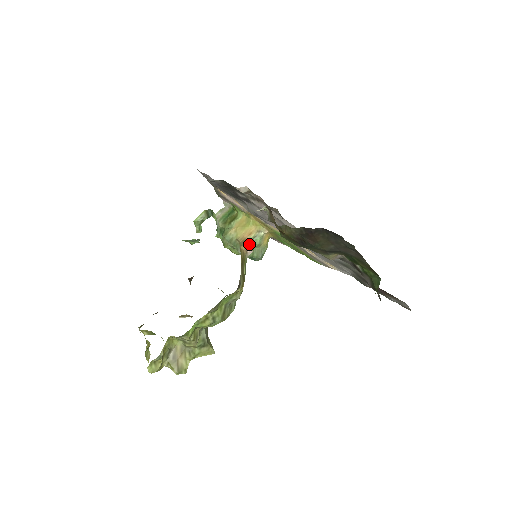
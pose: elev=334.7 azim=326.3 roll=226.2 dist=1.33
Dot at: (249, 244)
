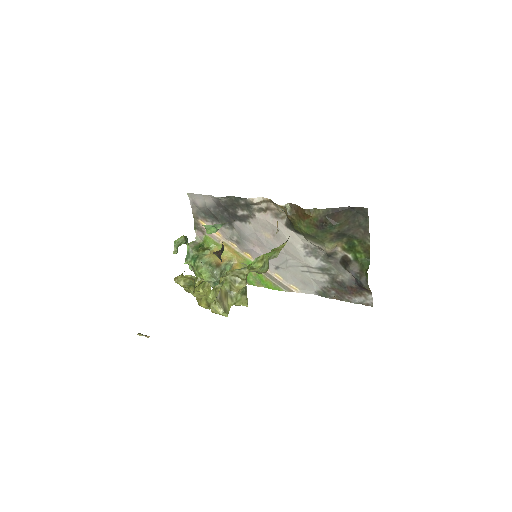
Dot at: (223, 268)
